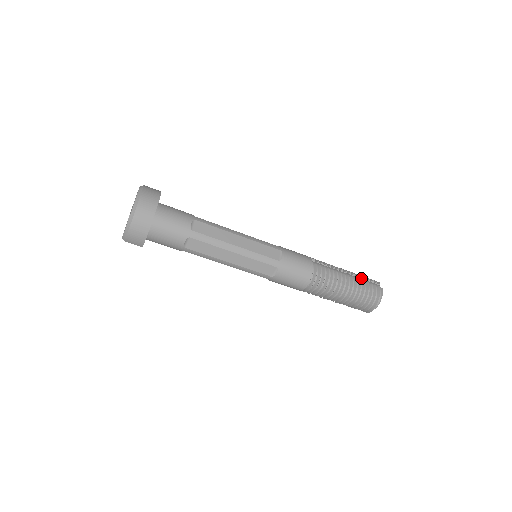
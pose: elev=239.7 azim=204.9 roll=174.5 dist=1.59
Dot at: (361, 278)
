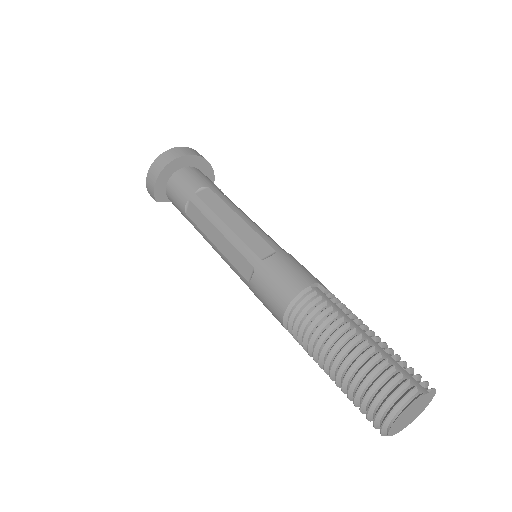
Dot at: (394, 358)
